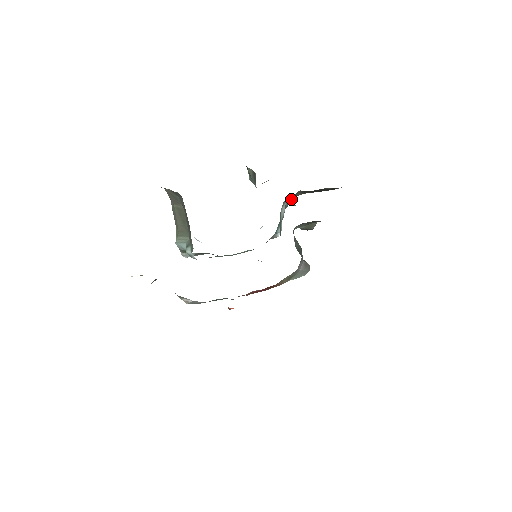
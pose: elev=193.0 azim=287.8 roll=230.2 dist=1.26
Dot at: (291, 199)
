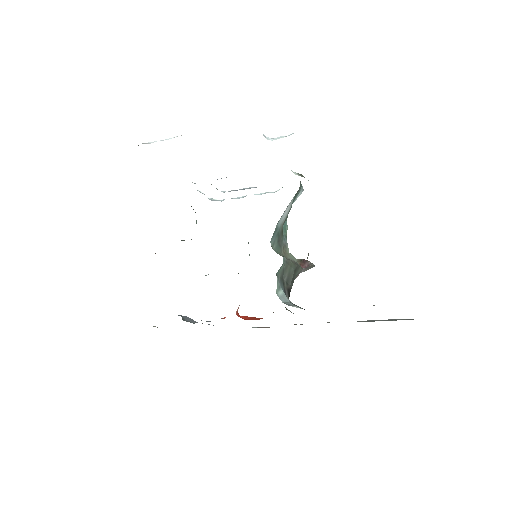
Dot at: occluded
